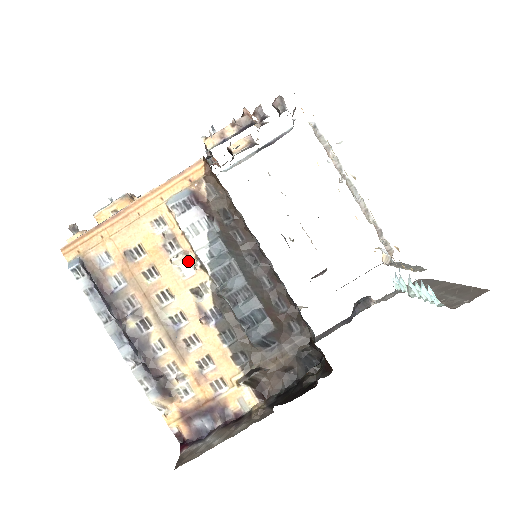
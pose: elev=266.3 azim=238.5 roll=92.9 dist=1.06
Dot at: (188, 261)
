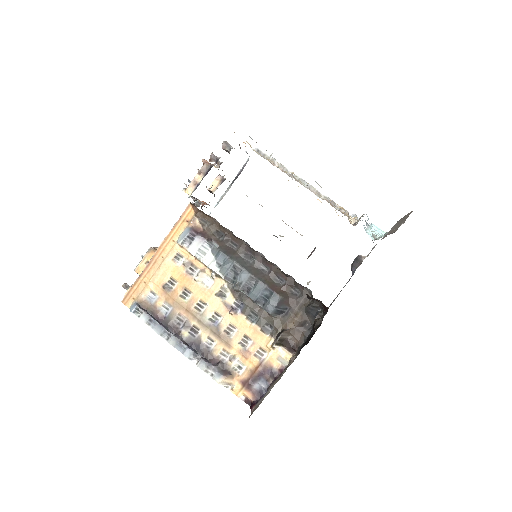
Dot at: (206, 276)
